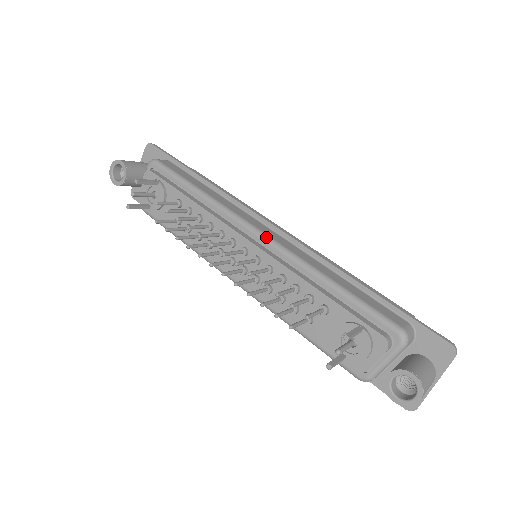
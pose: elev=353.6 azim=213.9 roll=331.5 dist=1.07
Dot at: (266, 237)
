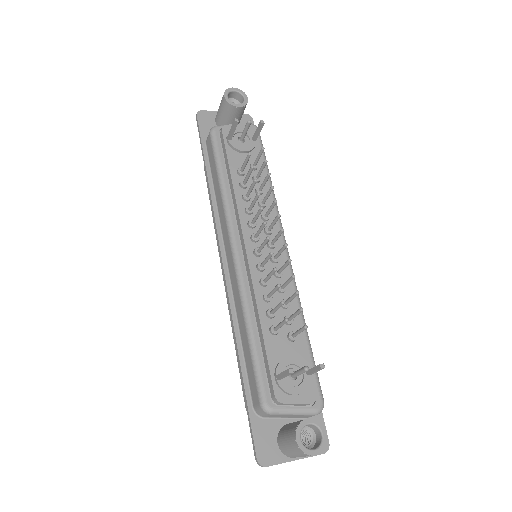
Dot at: occluded
